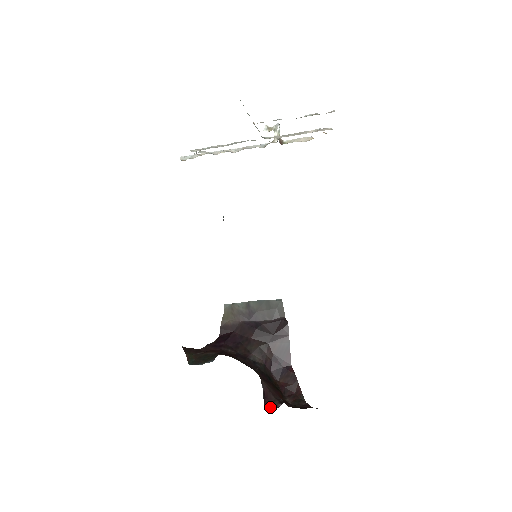
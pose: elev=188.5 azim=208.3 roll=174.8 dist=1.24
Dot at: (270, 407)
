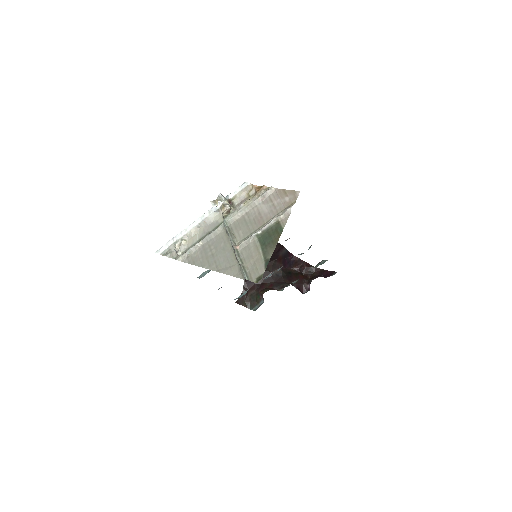
Dot at: (305, 291)
